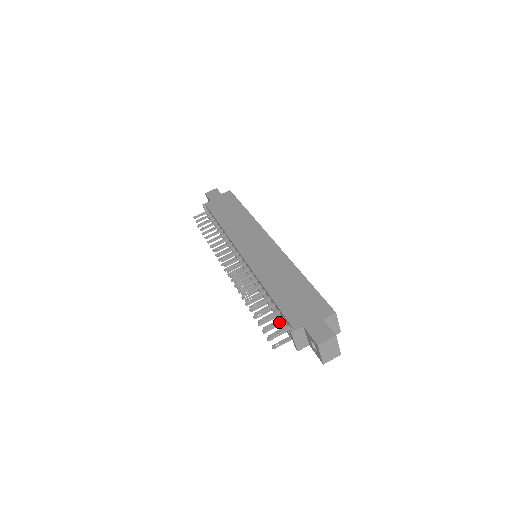
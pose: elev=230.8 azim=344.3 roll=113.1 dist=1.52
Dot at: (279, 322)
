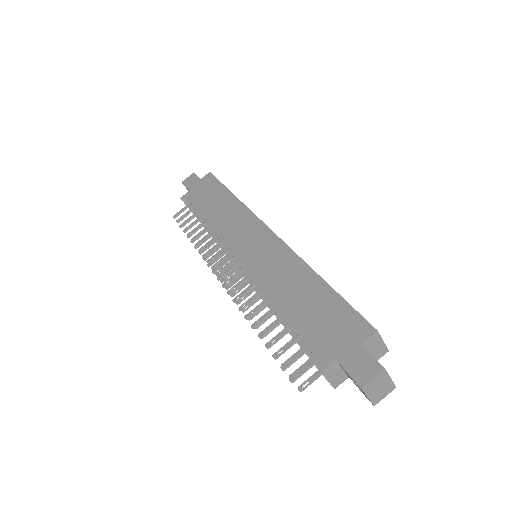
Dot at: (301, 354)
